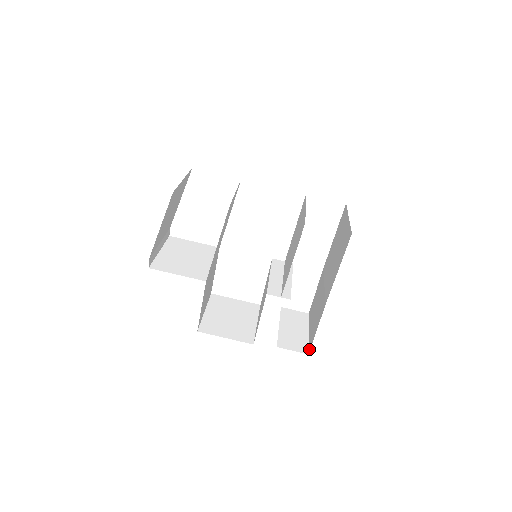
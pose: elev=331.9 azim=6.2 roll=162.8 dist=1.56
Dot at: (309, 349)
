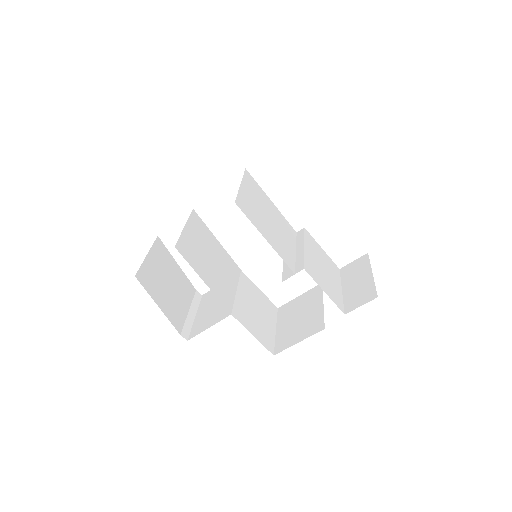
Dot at: occluded
